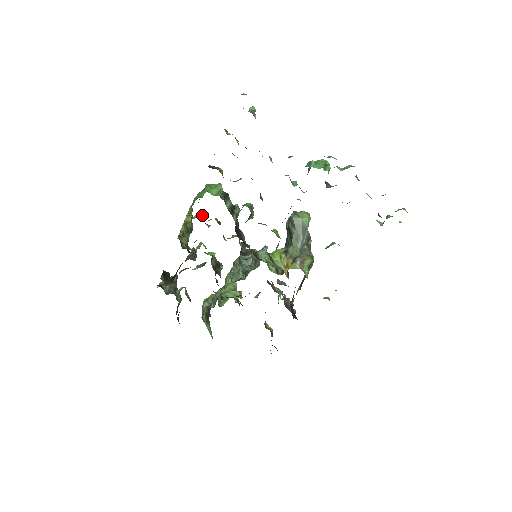
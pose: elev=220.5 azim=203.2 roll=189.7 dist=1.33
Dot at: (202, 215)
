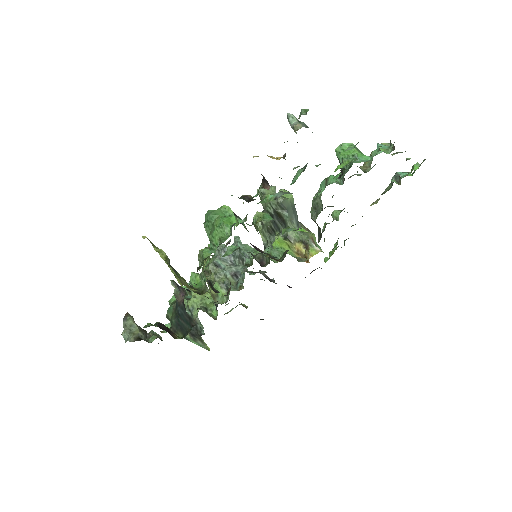
Dot at: (208, 248)
